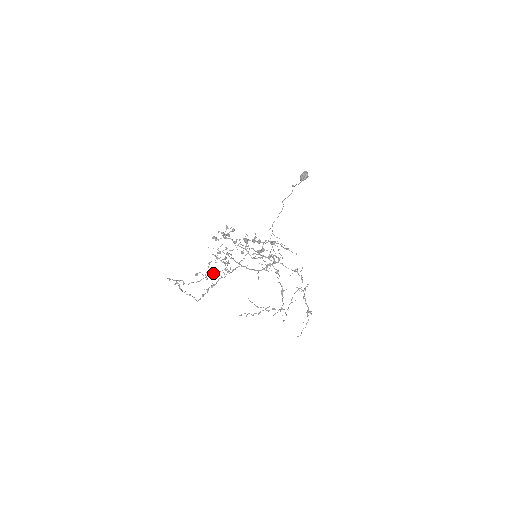
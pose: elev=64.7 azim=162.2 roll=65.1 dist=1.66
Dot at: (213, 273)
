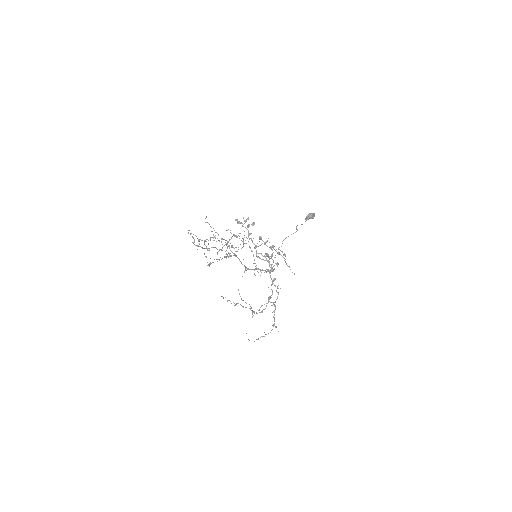
Dot at: occluded
